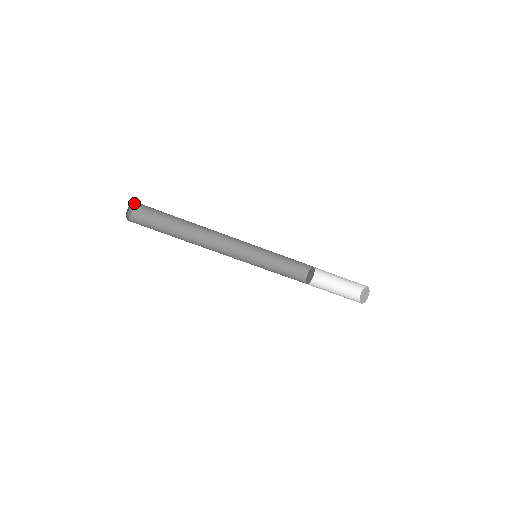
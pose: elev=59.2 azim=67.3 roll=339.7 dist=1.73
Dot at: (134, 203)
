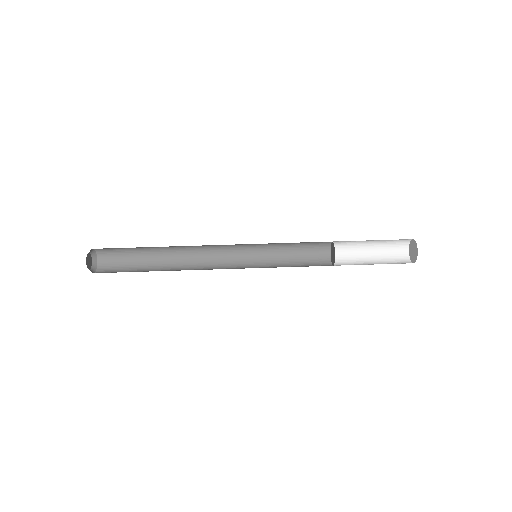
Dot at: (96, 266)
